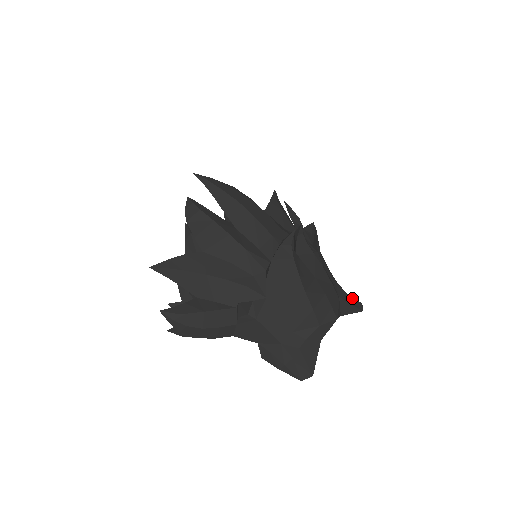
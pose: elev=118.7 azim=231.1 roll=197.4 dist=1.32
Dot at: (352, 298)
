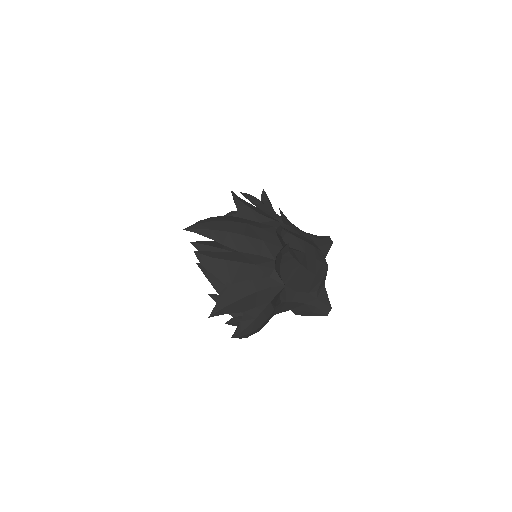
Dot at: (323, 238)
